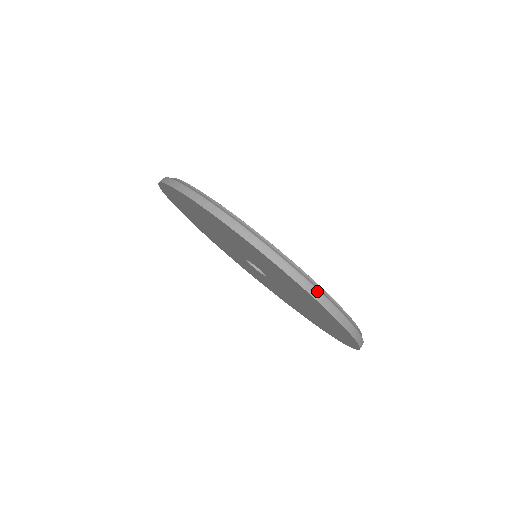
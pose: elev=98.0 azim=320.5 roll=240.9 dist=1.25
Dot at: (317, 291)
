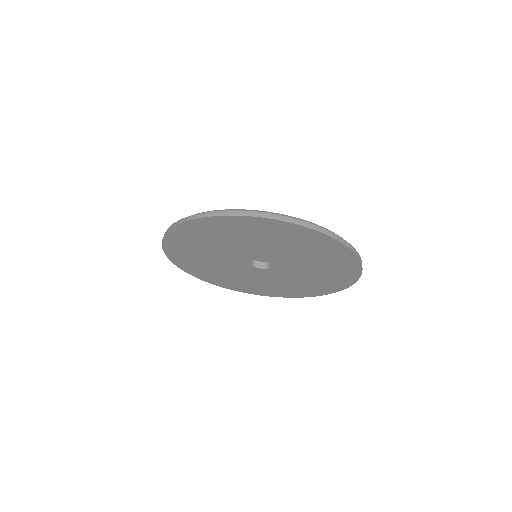
Dot at: (345, 241)
